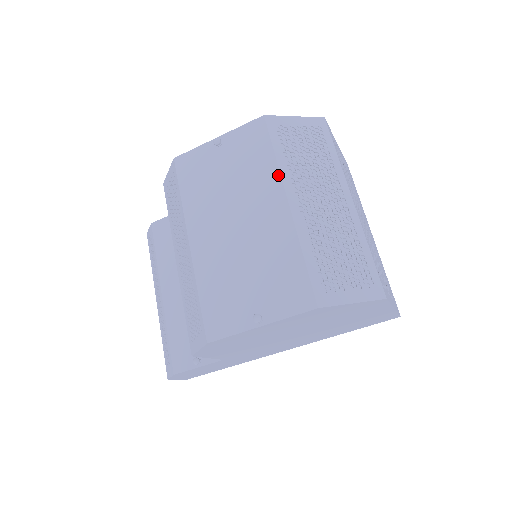
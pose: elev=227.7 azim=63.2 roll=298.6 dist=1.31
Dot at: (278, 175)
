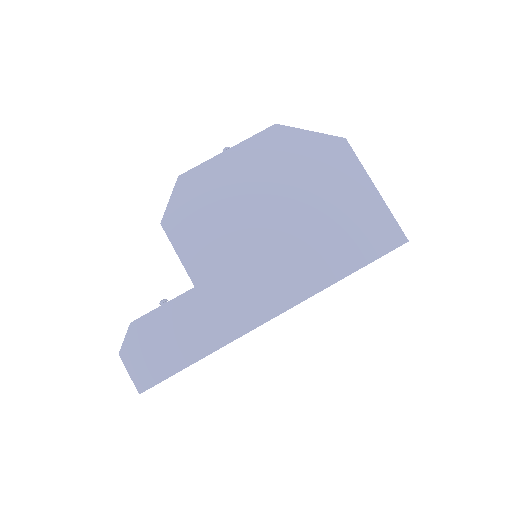
Dot at: occluded
